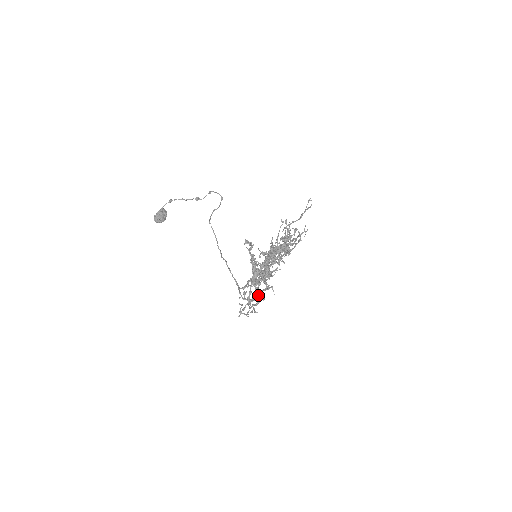
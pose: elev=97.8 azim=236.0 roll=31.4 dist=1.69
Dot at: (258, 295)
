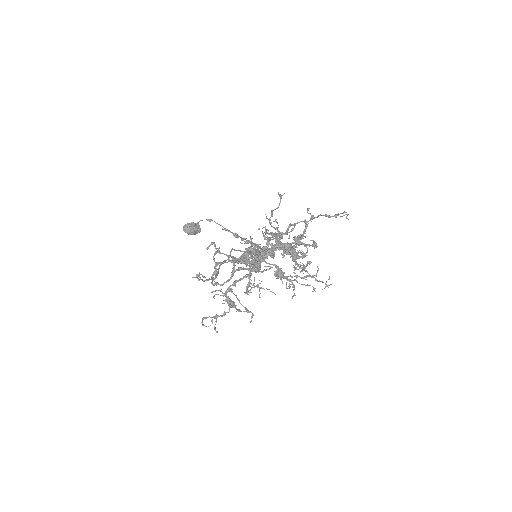
Dot at: occluded
